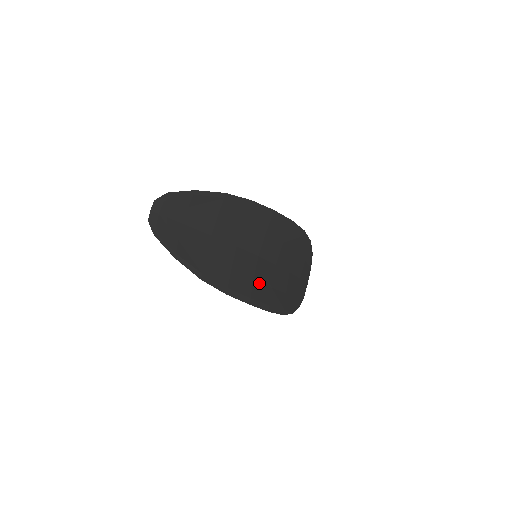
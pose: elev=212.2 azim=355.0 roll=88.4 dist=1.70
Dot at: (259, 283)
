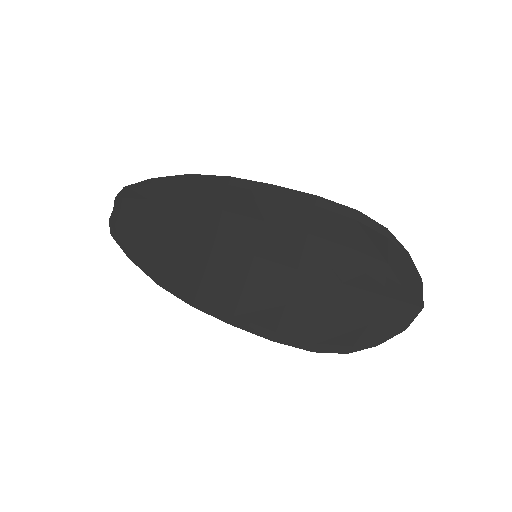
Dot at: (256, 296)
